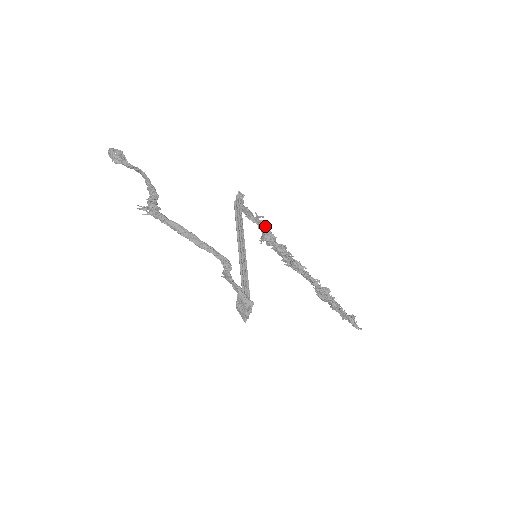
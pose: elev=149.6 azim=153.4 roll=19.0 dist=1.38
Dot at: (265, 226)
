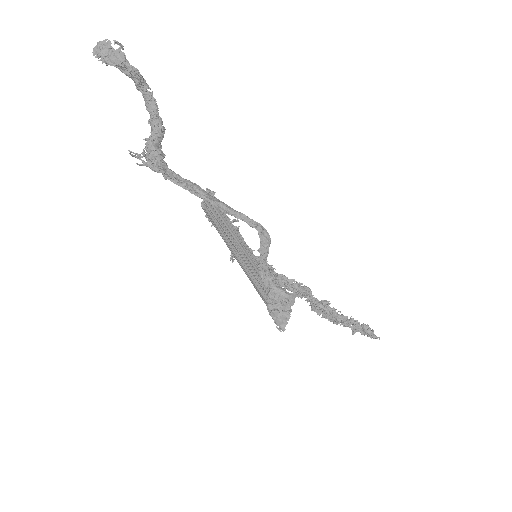
Dot at: occluded
